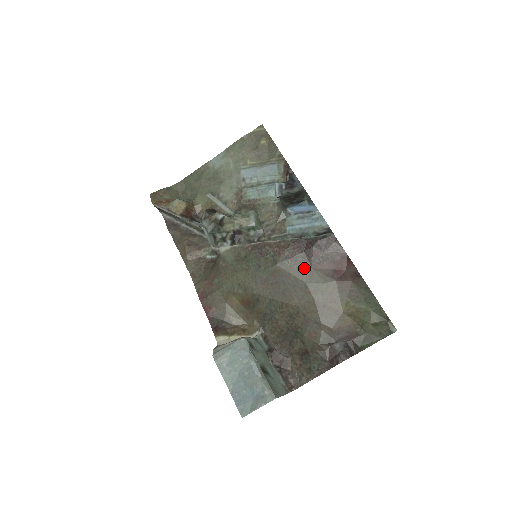
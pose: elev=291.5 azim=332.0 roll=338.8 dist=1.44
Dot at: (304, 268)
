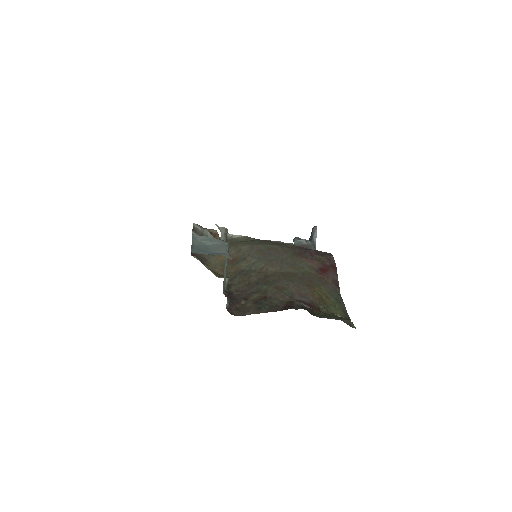
Dot at: (297, 256)
